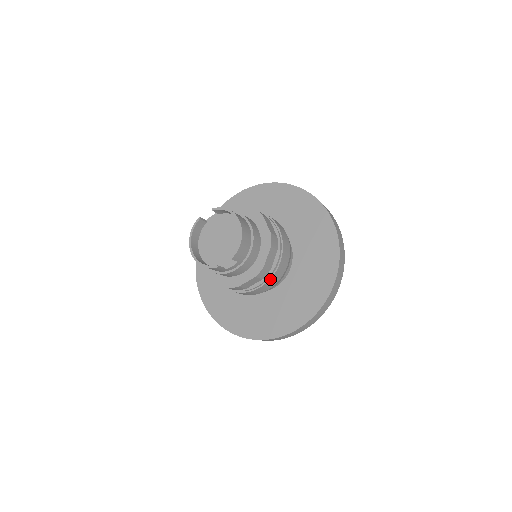
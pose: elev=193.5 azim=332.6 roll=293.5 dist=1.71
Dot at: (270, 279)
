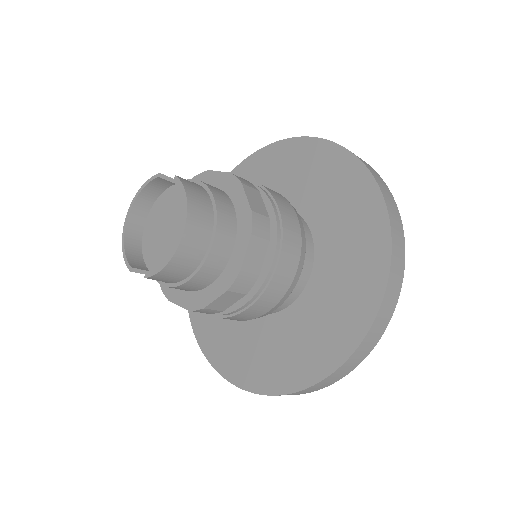
Dot at: (224, 317)
